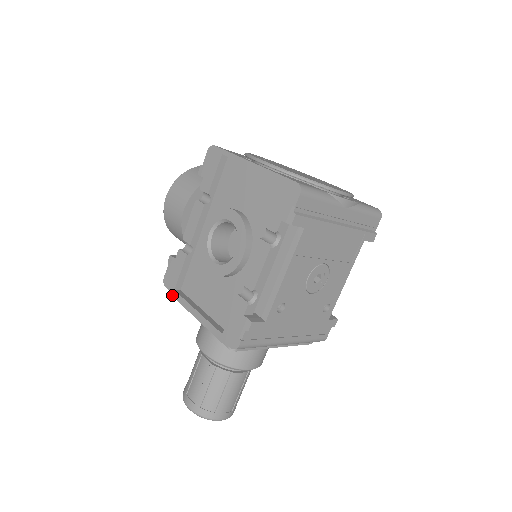
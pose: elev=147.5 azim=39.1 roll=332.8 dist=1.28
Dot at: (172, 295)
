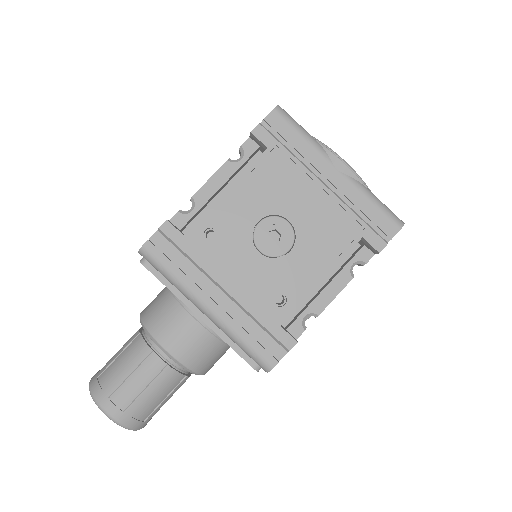
Dot at: occluded
